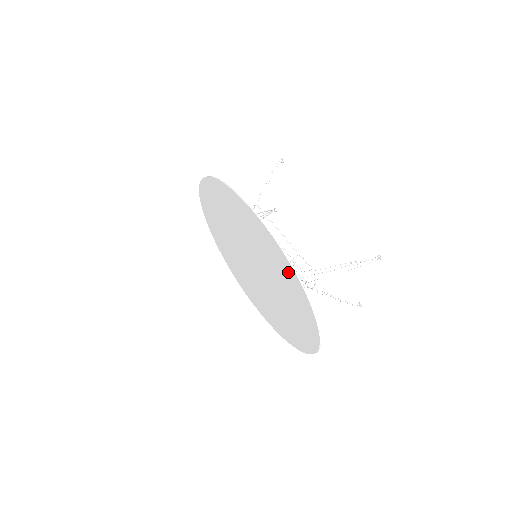
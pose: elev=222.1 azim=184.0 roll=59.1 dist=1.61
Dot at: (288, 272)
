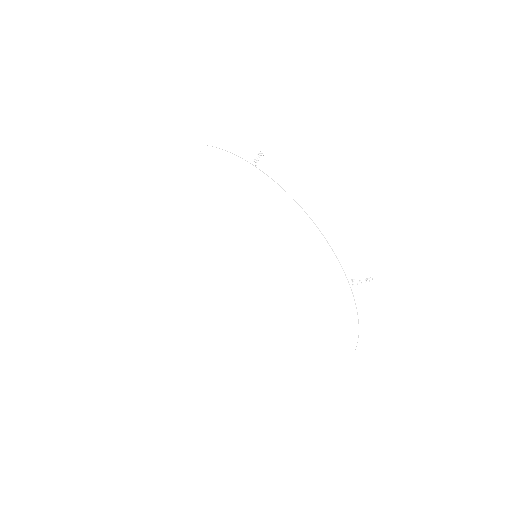
Dot at: (335, 283)
